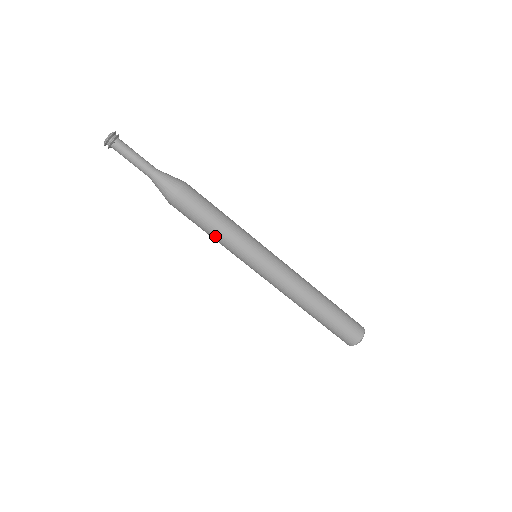
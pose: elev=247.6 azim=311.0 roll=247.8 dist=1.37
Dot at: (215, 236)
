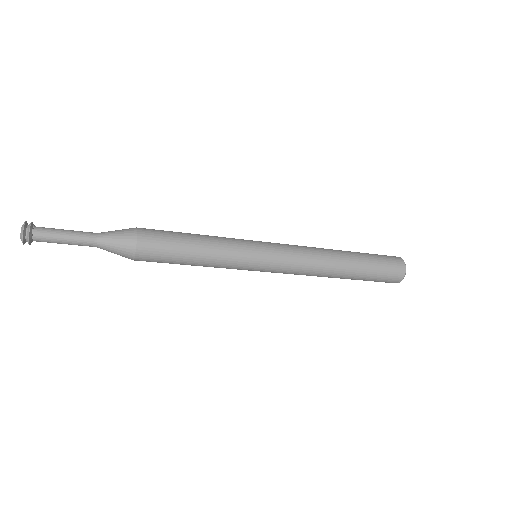
Dot at: occluded
